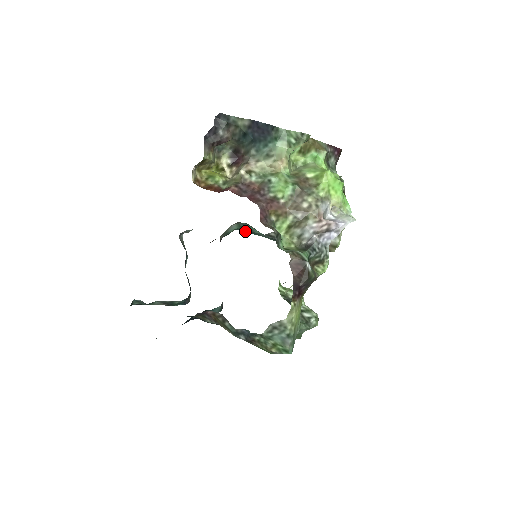
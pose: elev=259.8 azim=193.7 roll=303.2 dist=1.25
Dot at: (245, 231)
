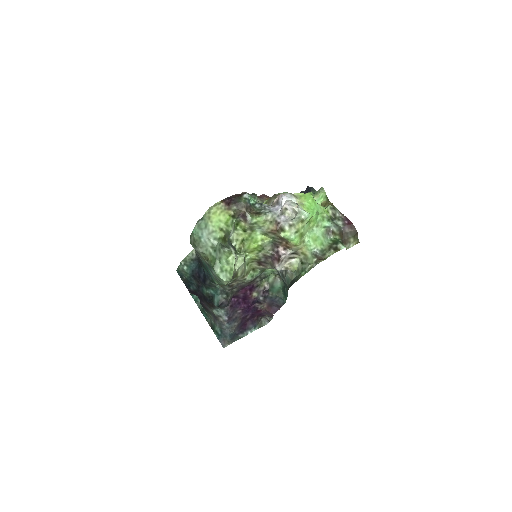
Dot at: occluded
